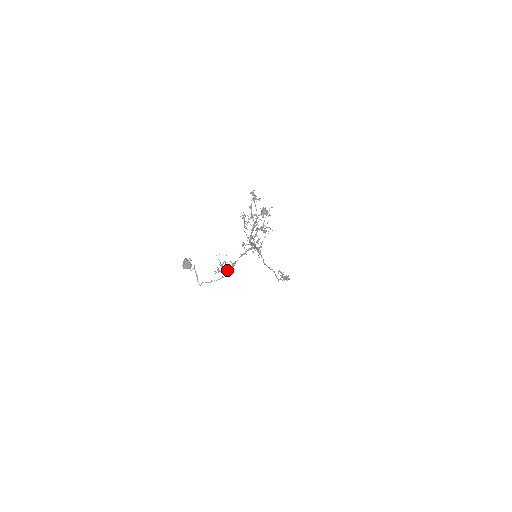
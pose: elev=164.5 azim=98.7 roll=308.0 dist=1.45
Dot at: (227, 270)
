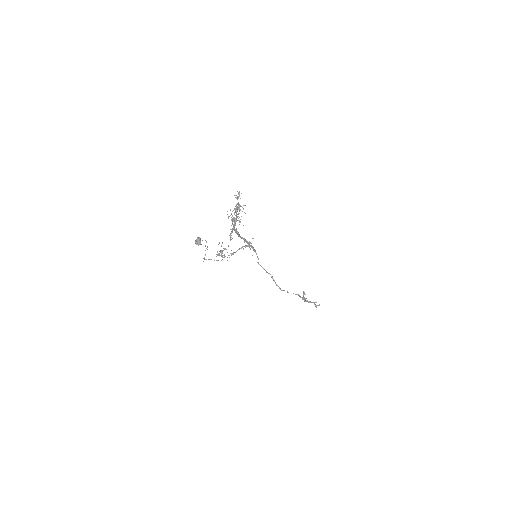
Dot at: (224, 256)
